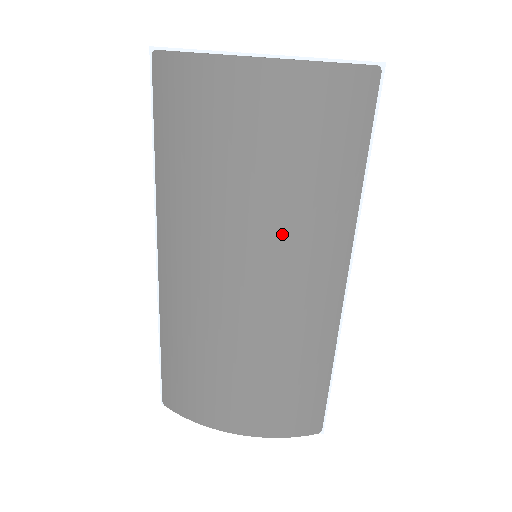
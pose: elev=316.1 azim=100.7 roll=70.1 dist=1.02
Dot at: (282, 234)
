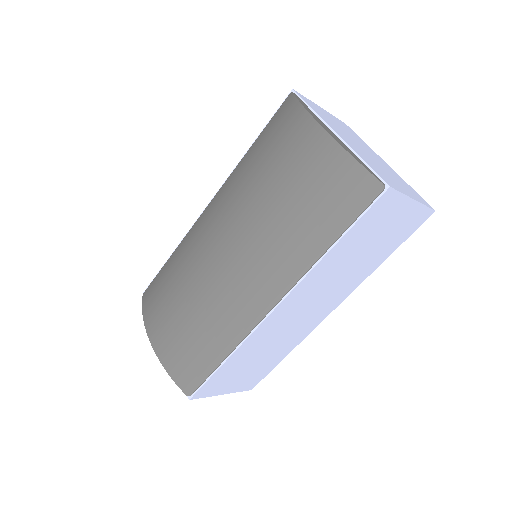
Dot at: (260, 238)
